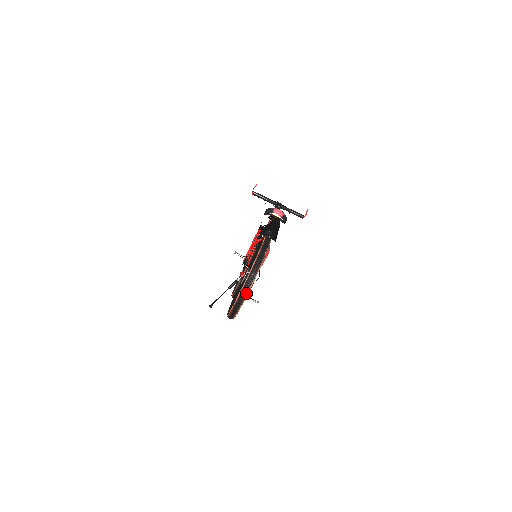
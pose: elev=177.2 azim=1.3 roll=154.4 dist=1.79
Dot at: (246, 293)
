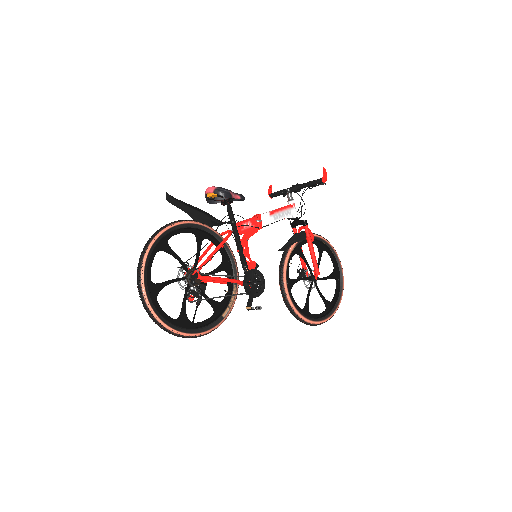
Dot at: (142, 293)
